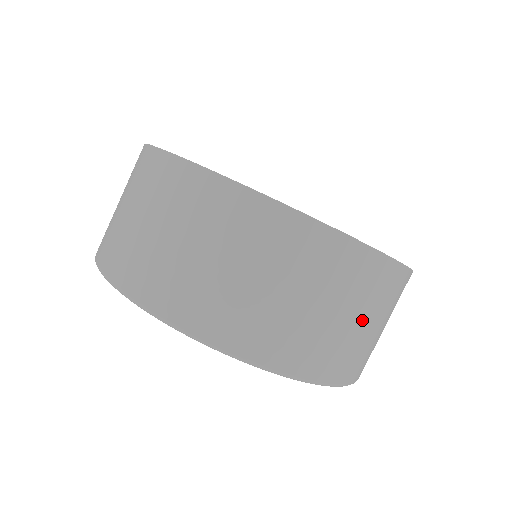
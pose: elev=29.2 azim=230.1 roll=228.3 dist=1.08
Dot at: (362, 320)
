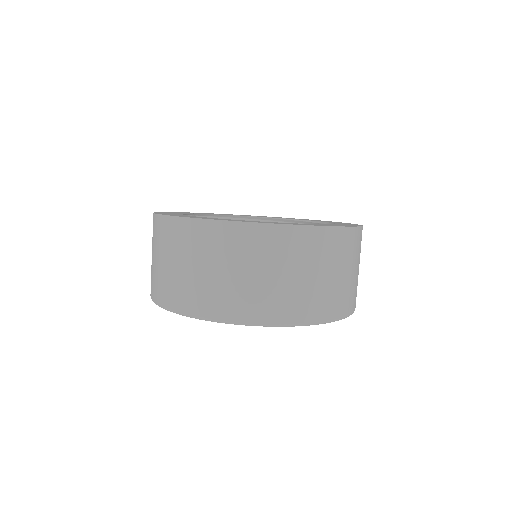
Dot at: (290, 274)
